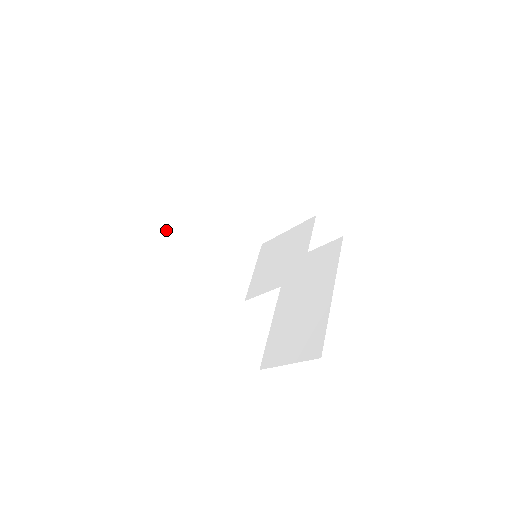
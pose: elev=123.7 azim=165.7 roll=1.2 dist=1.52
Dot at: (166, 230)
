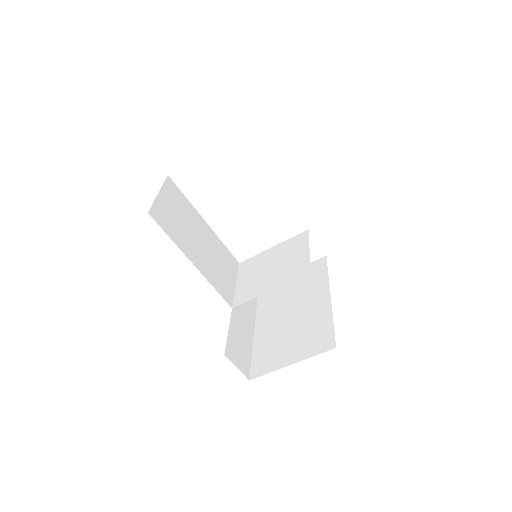
Dot at: (168, 216)
